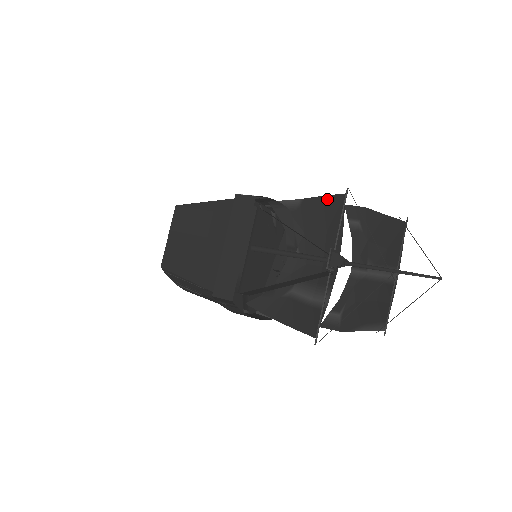
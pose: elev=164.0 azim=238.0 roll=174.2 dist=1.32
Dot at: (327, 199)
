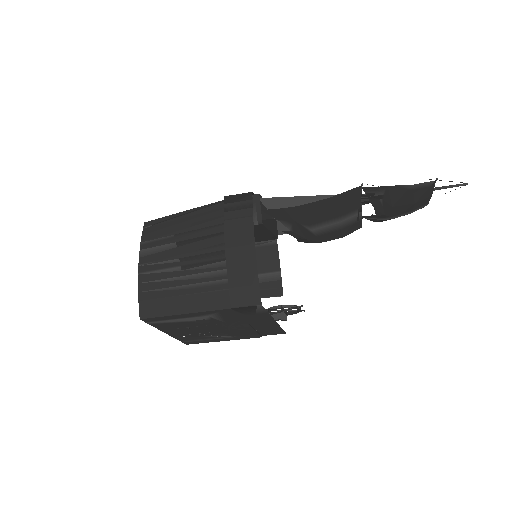
Dot at: occluded
